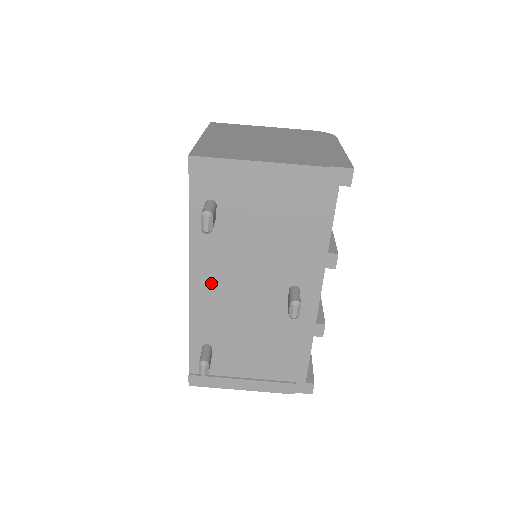
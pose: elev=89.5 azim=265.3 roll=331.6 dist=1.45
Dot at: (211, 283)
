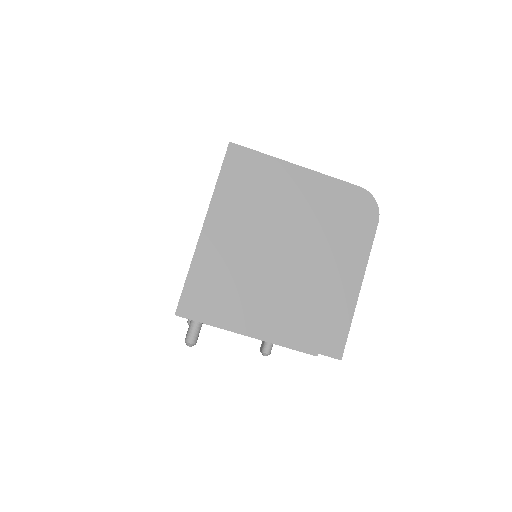
Dot at: occluded
